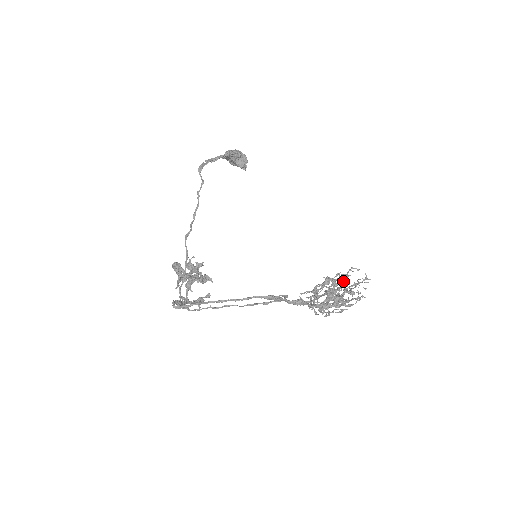
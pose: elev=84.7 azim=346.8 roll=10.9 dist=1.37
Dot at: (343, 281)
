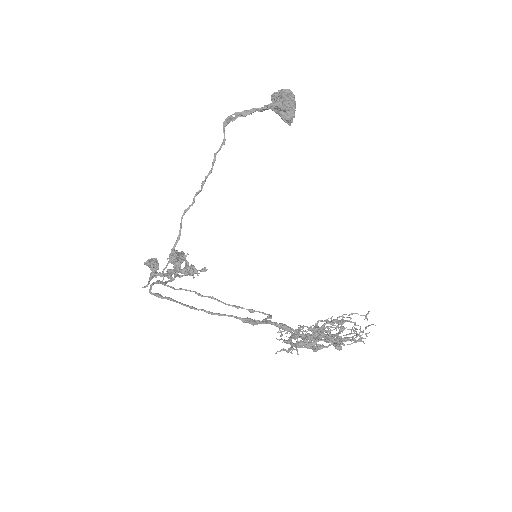
Dot at: (335, 328)
